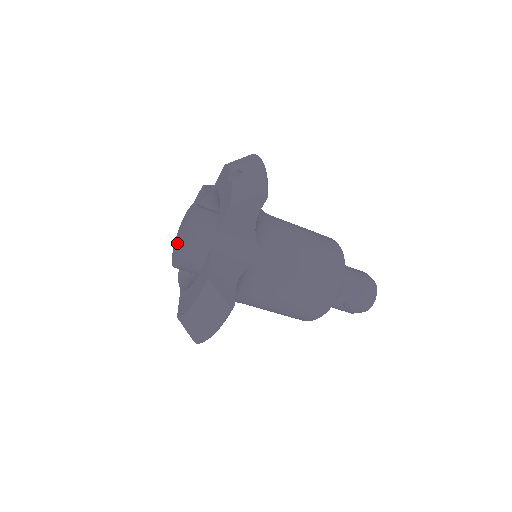
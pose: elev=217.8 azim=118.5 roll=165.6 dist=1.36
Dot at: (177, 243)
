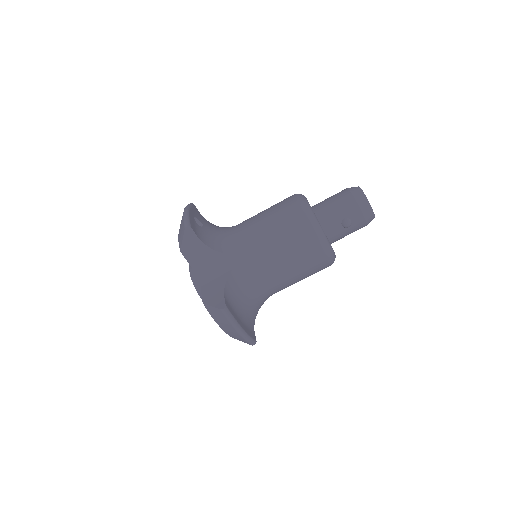
Dot at: occluded
